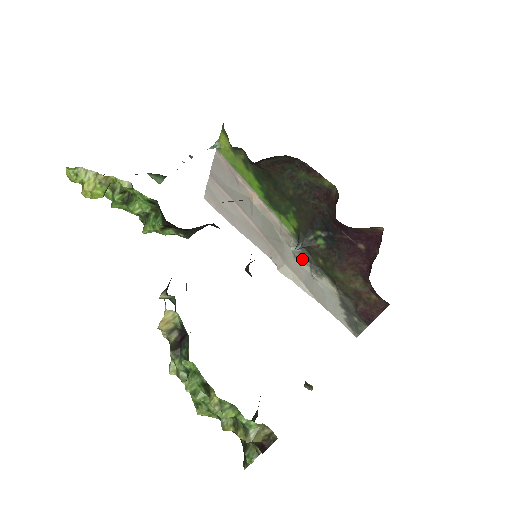
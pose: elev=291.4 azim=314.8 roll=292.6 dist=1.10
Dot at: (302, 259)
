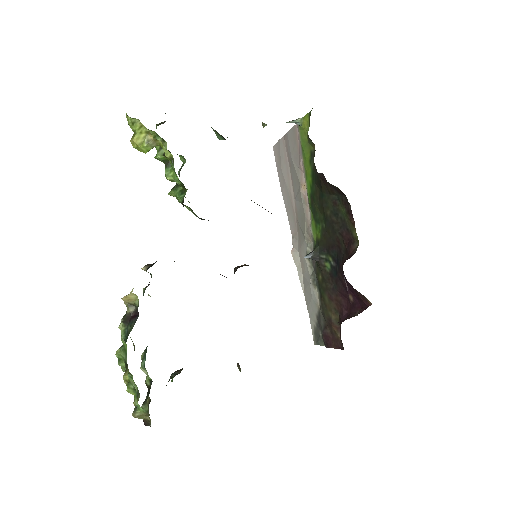
Dot at: (311, 262)
